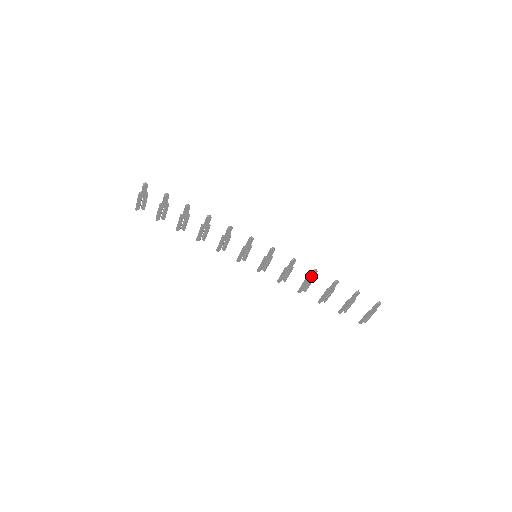
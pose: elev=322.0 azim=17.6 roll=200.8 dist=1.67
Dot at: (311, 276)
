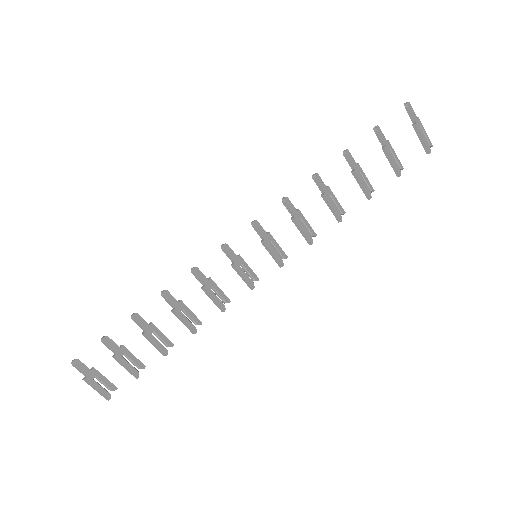
Dot at: (321, 187)
